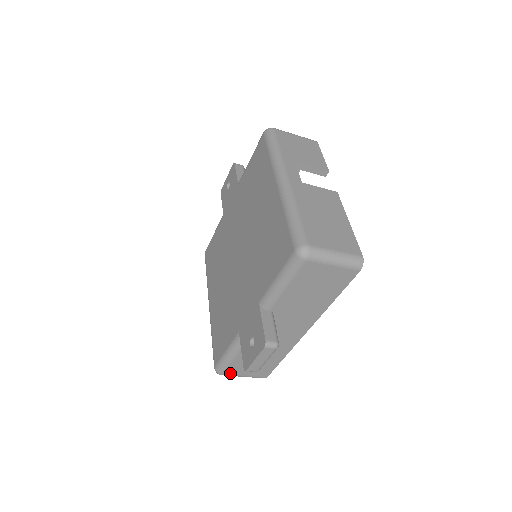
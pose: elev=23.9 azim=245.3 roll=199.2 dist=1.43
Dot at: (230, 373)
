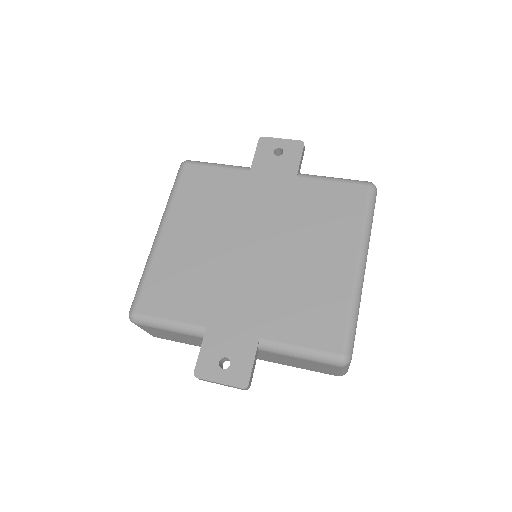
Dot at: (142, 326)
